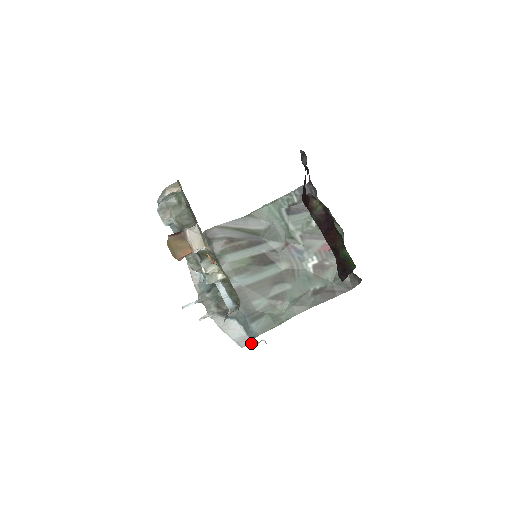
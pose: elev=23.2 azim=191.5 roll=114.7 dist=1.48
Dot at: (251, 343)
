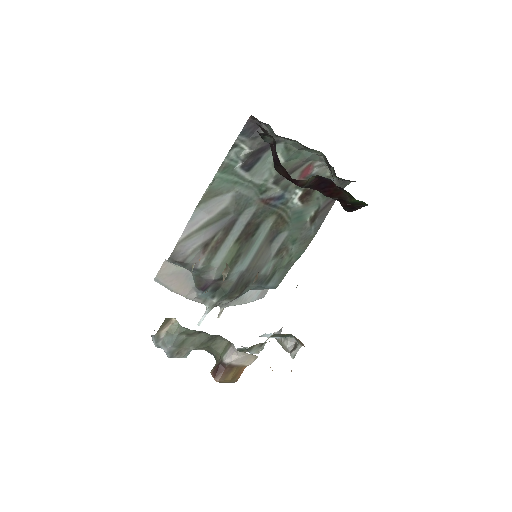
Dot at: occluded
